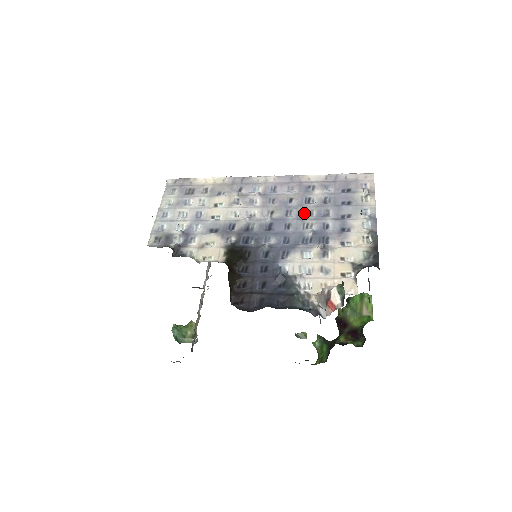
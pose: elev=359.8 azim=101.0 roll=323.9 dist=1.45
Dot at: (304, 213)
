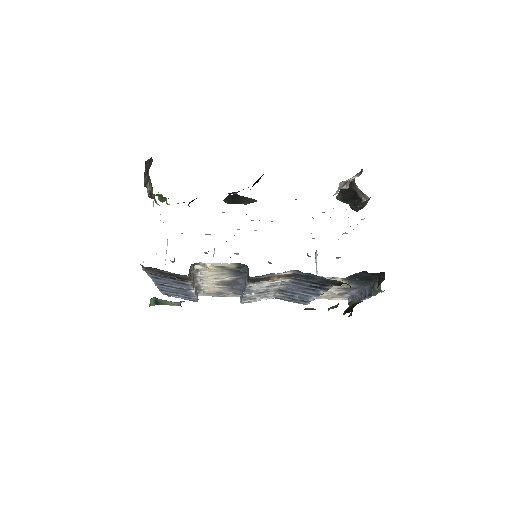
Dot at: occluded
